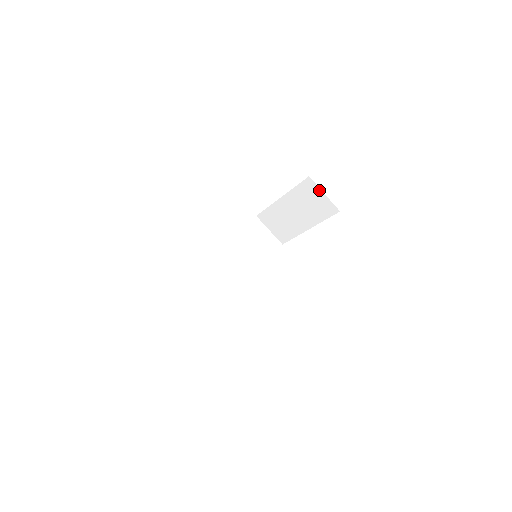
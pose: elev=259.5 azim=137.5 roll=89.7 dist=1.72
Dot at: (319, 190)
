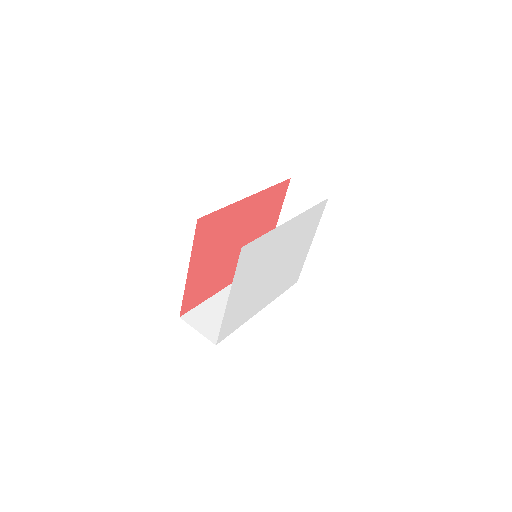
Dot at: (304, 187)
